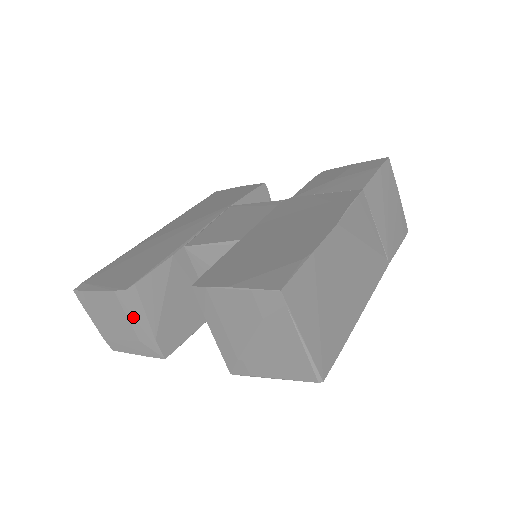
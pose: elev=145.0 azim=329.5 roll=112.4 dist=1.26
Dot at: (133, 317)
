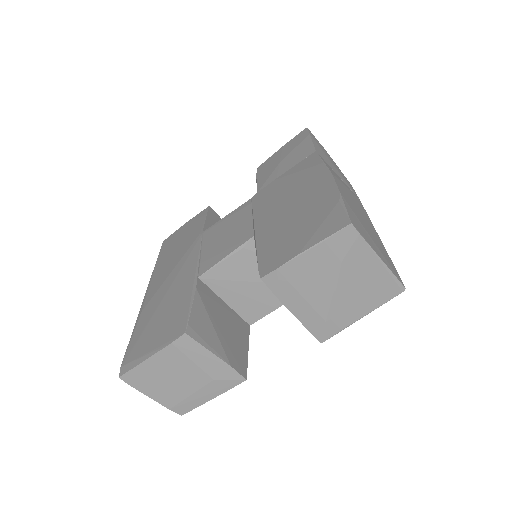
Dot at: (200, 358)
